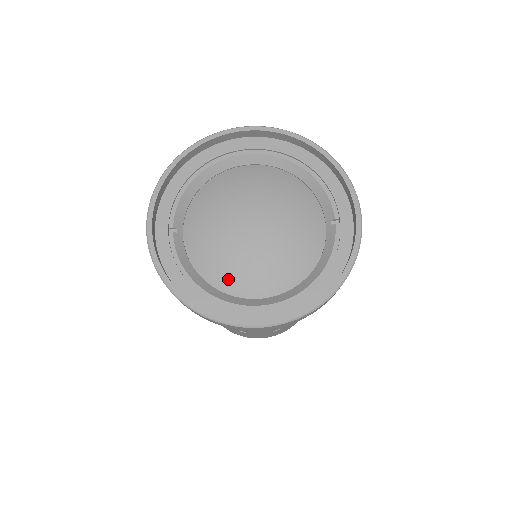
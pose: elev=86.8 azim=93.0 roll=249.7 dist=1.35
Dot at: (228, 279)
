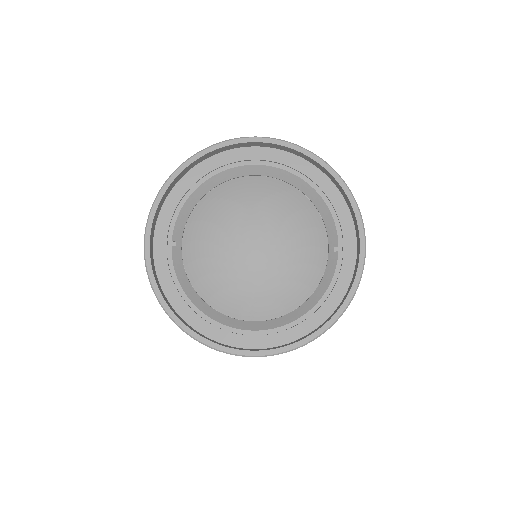
Dot at: (224, 299)
